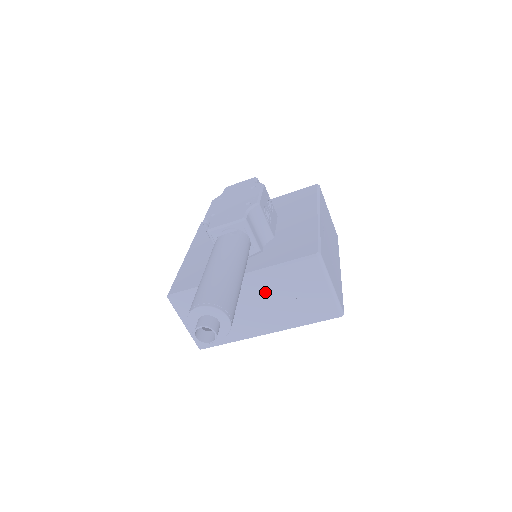
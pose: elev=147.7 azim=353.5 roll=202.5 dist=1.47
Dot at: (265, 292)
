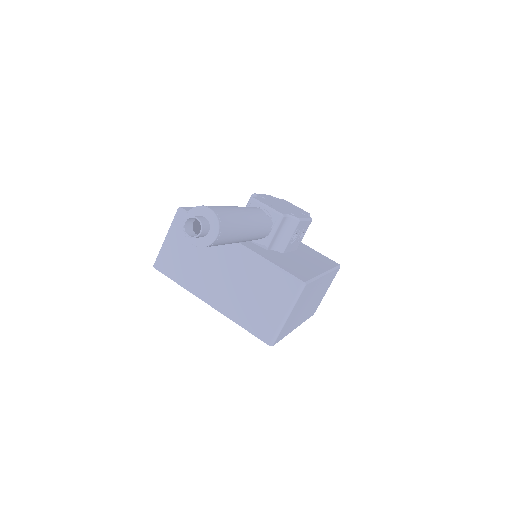
Dot at: (242, 272)
